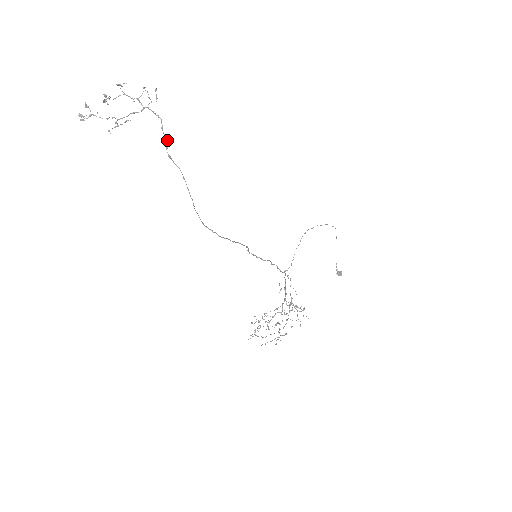
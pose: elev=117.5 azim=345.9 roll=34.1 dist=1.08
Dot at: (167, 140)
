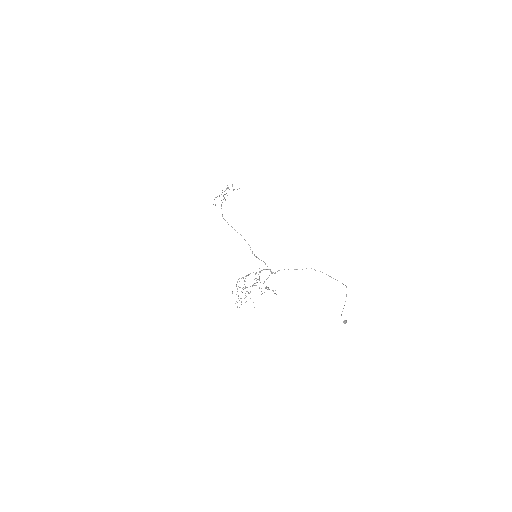
Dot at: occluded
